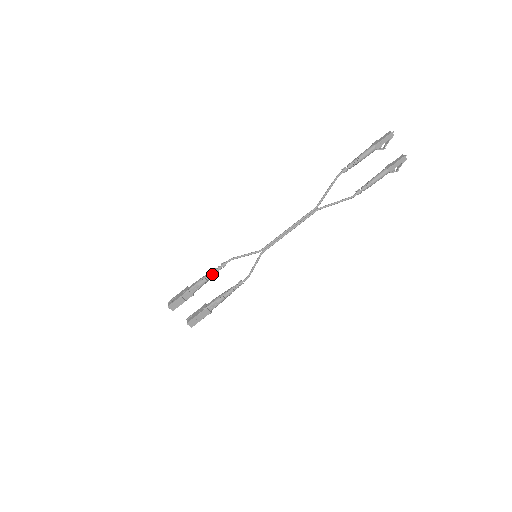
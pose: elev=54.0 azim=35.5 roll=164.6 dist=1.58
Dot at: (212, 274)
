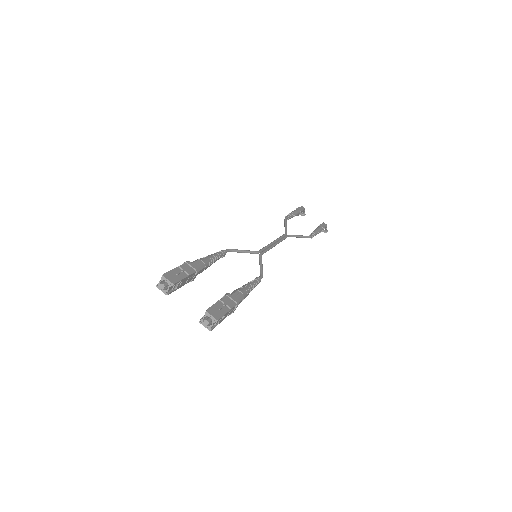
Dot at: (213, 255)
